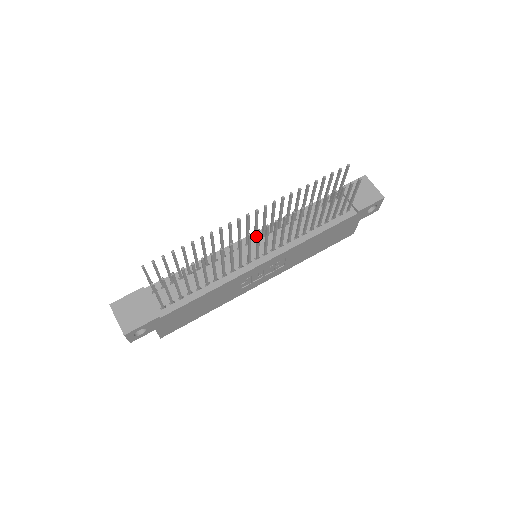
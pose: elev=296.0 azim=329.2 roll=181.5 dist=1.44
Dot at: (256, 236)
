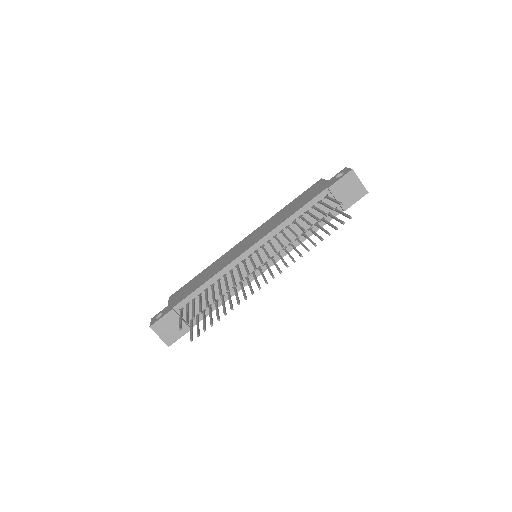
Dot at: (257, 253)
